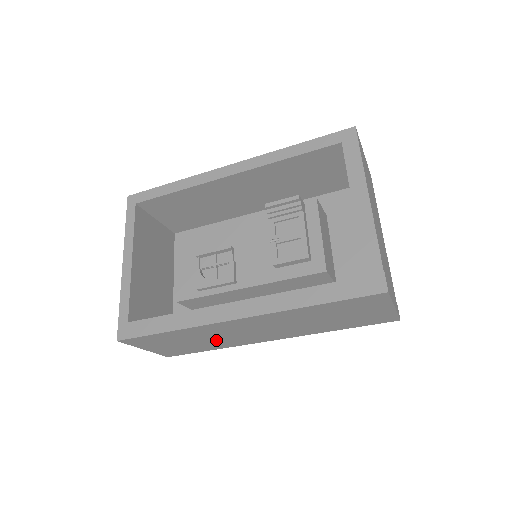
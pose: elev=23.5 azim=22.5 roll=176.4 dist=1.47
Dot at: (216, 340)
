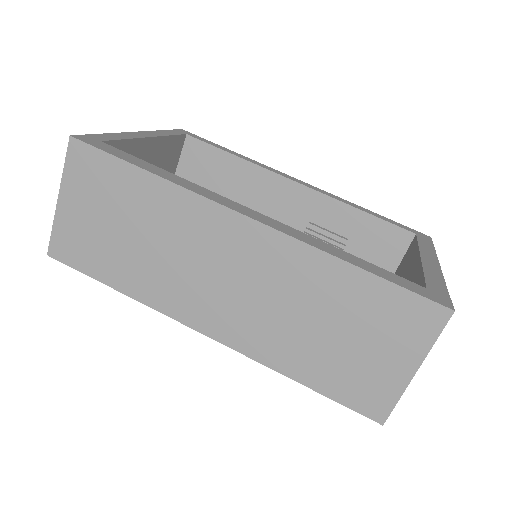
Dot at: (155, 260)
